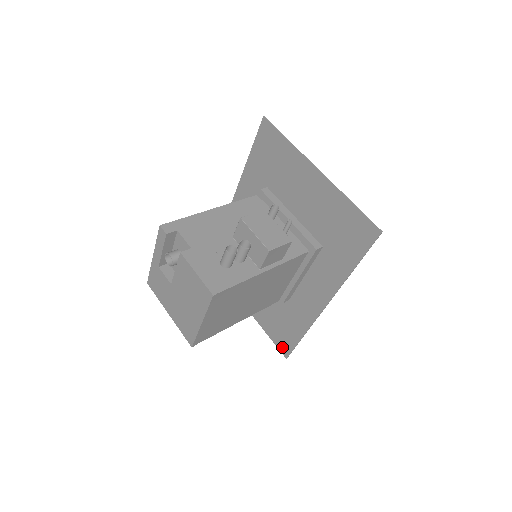
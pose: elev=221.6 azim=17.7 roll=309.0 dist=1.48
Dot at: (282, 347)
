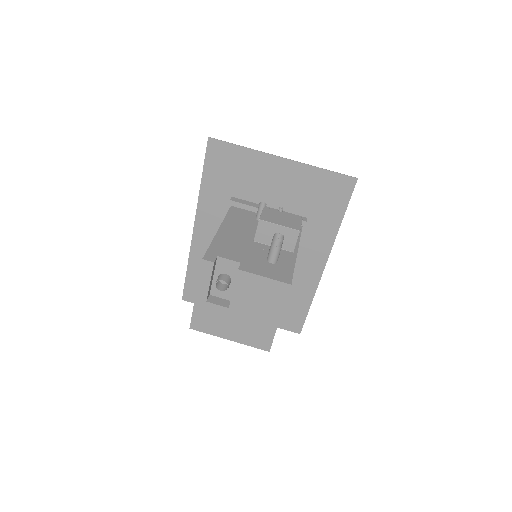
Dot at: (292, 327)
